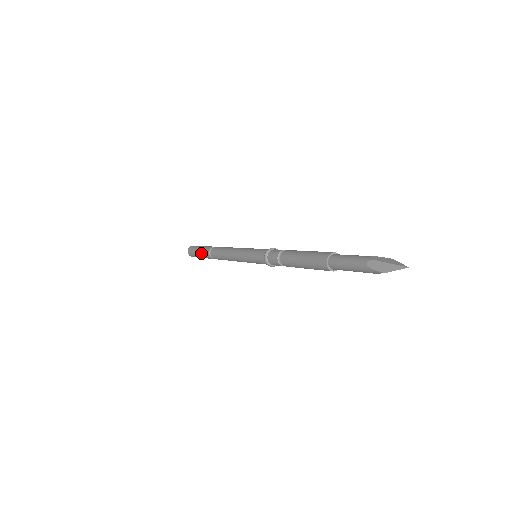
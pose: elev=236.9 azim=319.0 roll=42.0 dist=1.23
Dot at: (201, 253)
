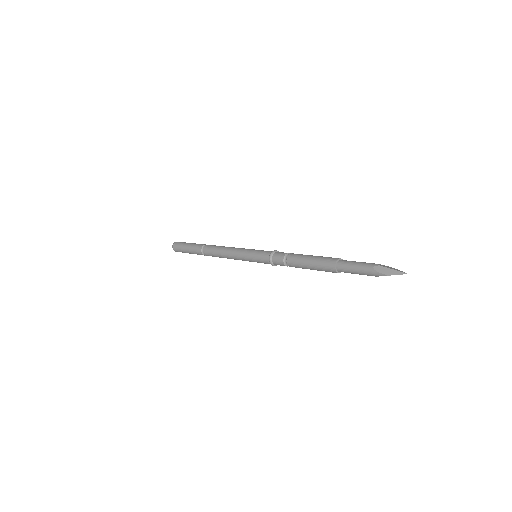
Dot at: (191, 248)
